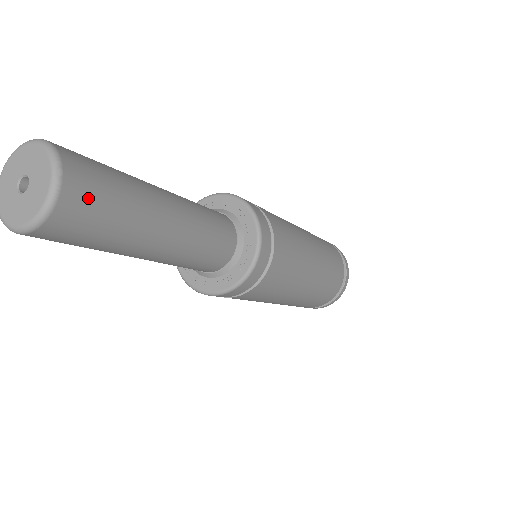
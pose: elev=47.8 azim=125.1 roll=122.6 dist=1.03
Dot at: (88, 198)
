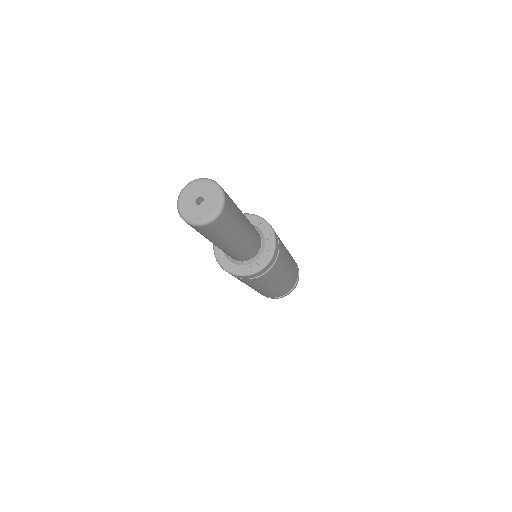
Dot at: (229, 212)
